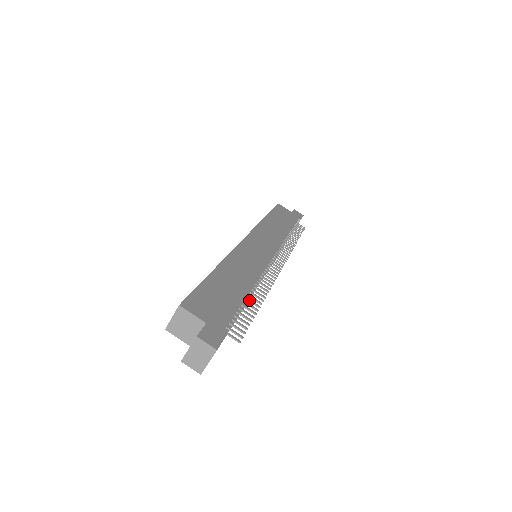
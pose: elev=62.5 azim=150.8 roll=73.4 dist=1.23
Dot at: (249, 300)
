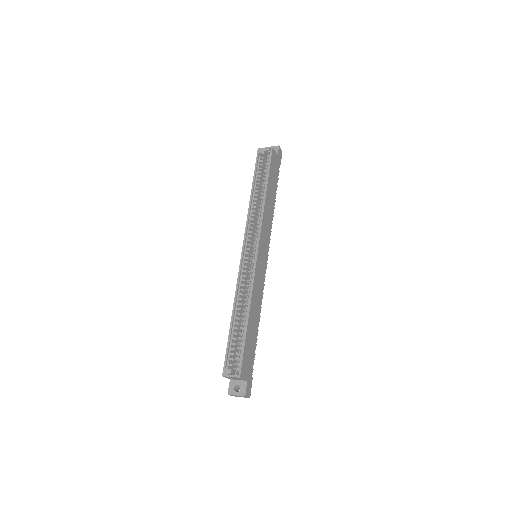
Dot at: occluded
